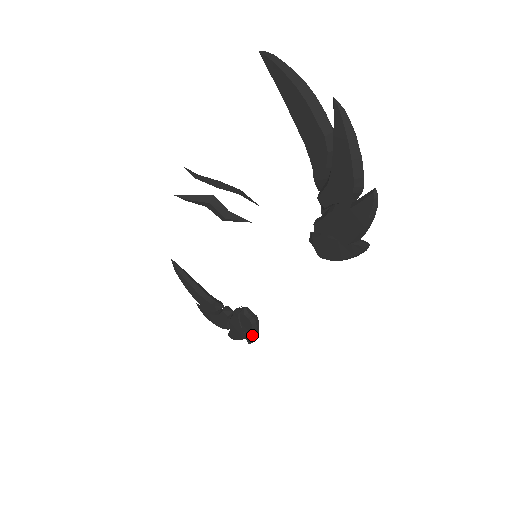
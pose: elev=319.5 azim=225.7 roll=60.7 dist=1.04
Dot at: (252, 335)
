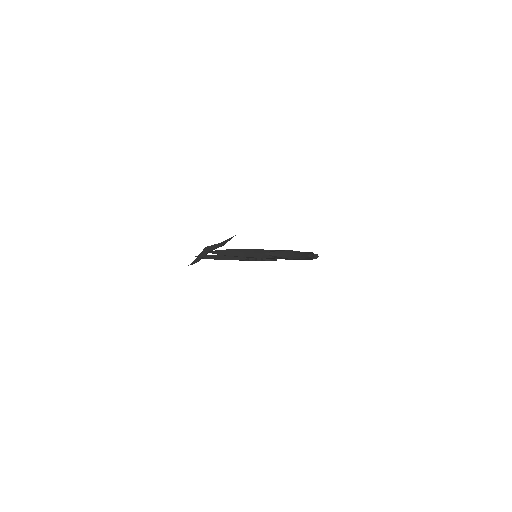
Dot at: occluded
